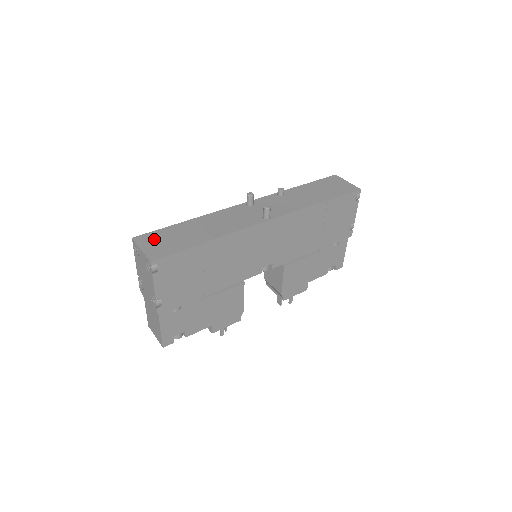
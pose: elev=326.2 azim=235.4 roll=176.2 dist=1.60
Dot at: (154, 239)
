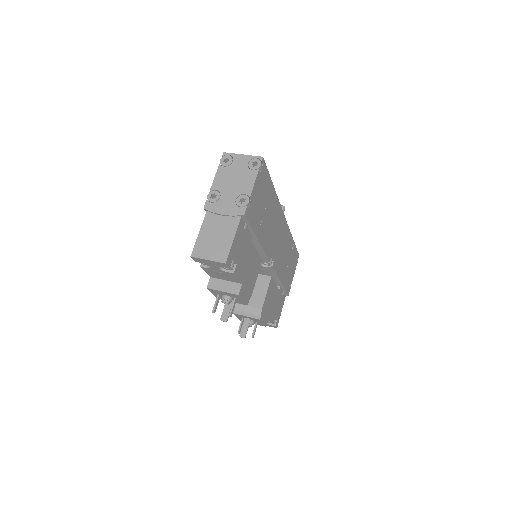
Dot at: occluded
